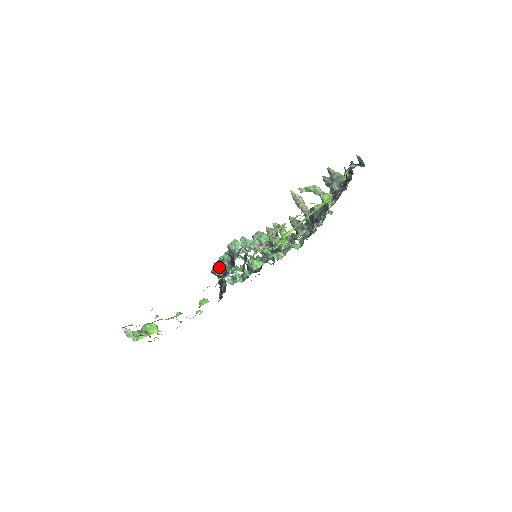
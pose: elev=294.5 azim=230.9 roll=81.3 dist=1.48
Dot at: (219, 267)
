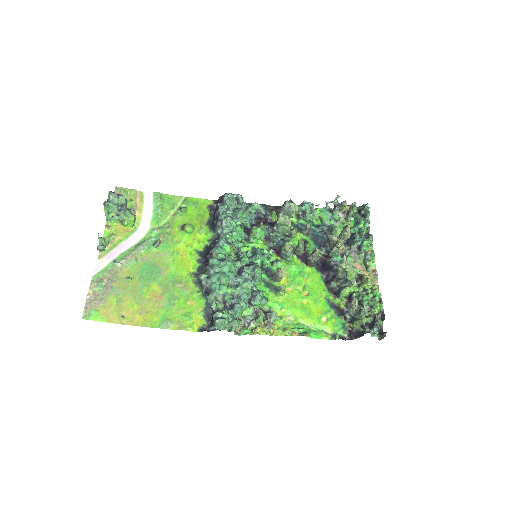
Dot at: (206, 288)
